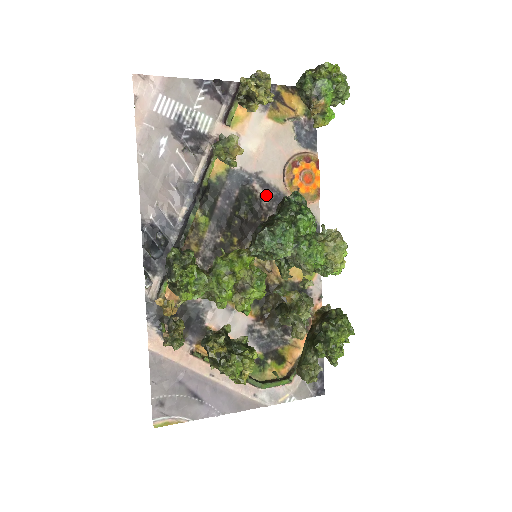
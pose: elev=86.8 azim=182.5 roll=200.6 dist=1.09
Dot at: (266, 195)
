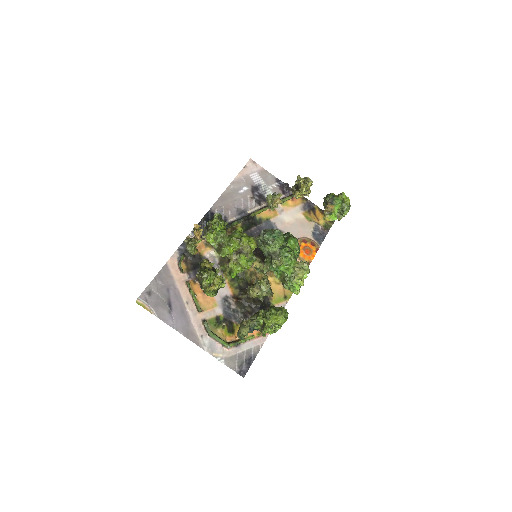
Dot at: occluded
